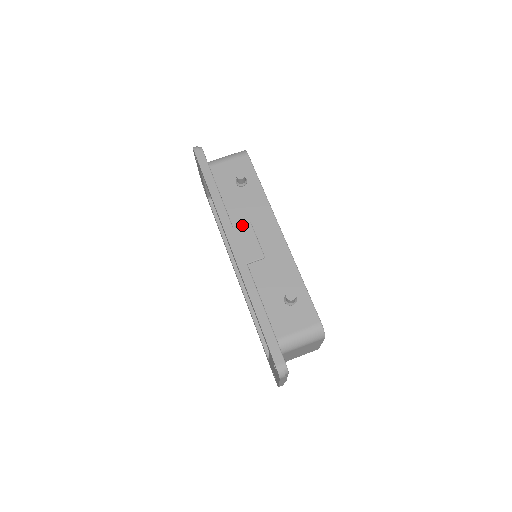
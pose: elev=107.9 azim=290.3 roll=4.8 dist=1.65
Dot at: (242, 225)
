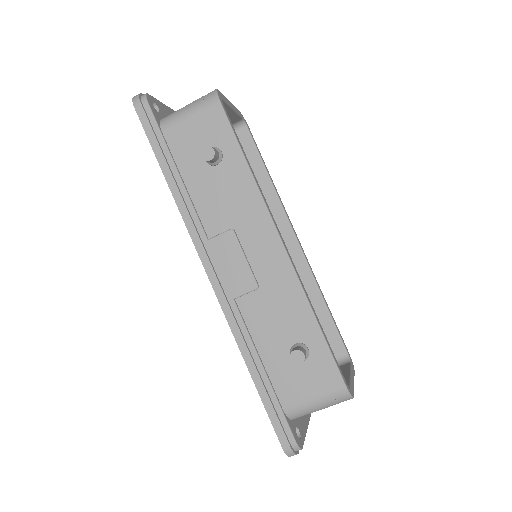
Dot at: (221, 236)
